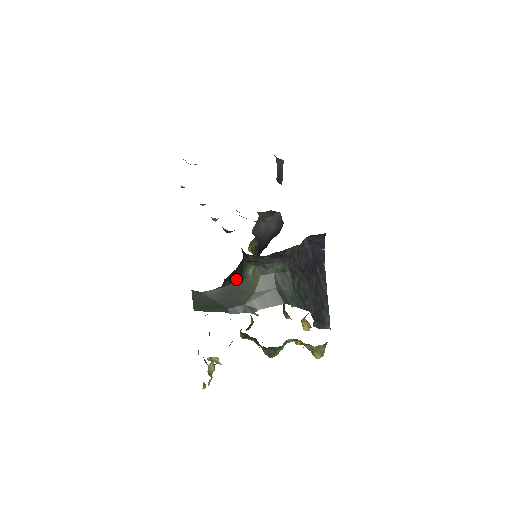
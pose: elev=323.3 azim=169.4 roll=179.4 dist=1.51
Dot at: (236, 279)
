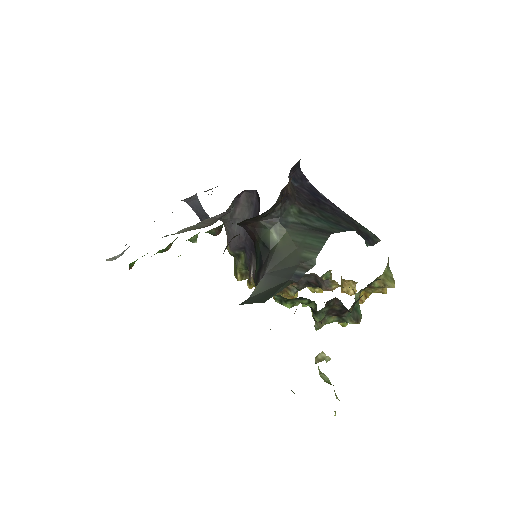
Dot at: (268, 257)
